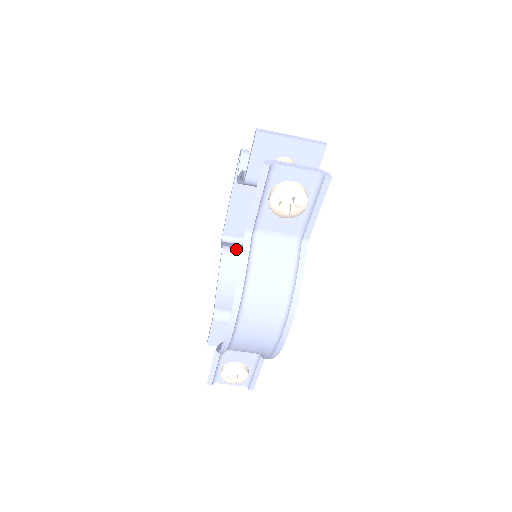
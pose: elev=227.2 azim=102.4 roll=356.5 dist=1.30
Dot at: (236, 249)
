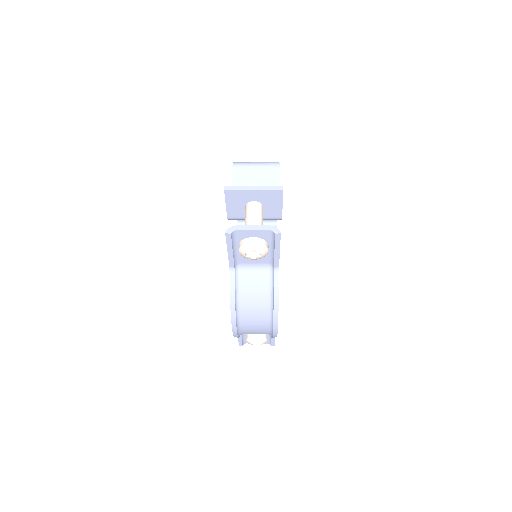
Dot at: occluded
